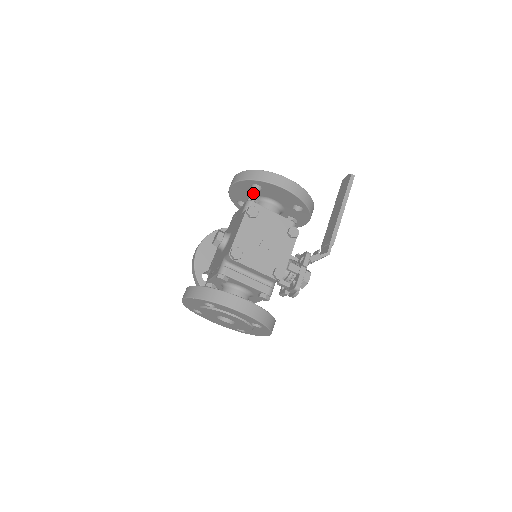
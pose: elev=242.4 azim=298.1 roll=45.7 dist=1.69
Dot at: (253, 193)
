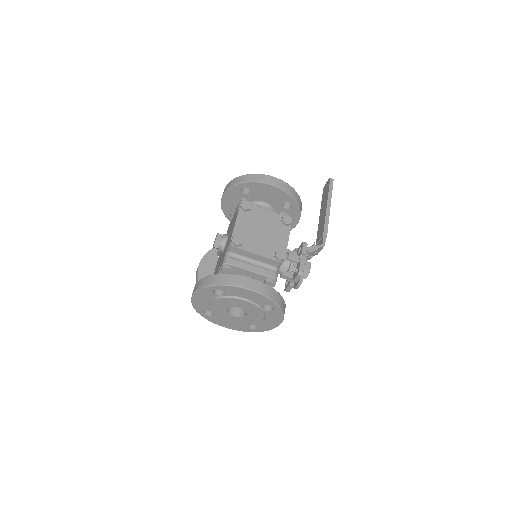
Dot at: occluded
